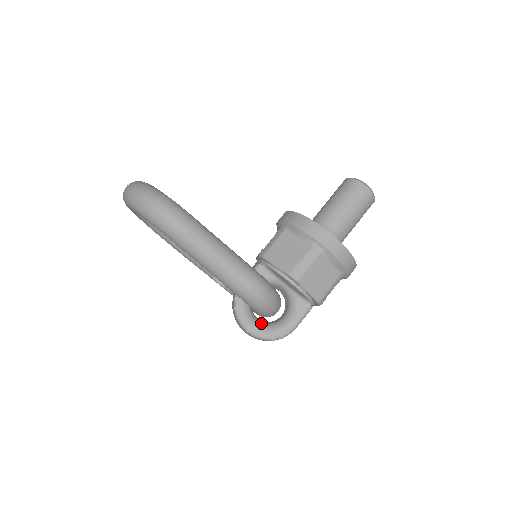
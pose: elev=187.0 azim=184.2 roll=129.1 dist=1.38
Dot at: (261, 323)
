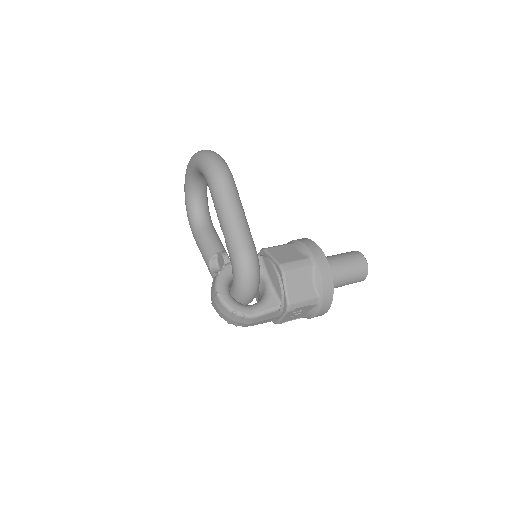
Dot at: occluded
